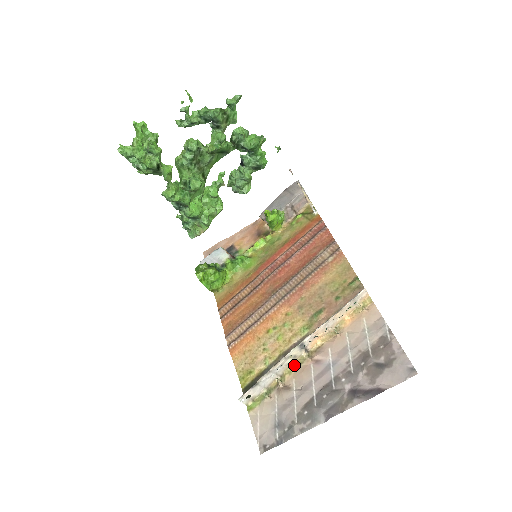
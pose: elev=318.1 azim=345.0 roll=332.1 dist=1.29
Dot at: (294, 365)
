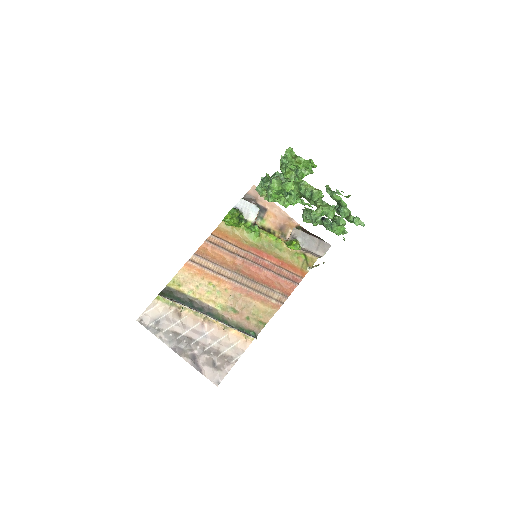
Dot at: (195, 312)
